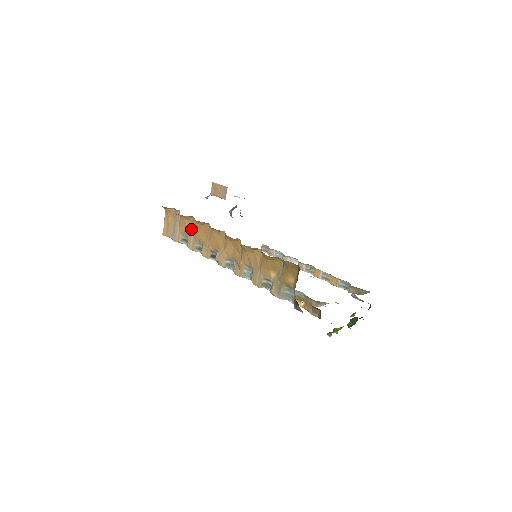
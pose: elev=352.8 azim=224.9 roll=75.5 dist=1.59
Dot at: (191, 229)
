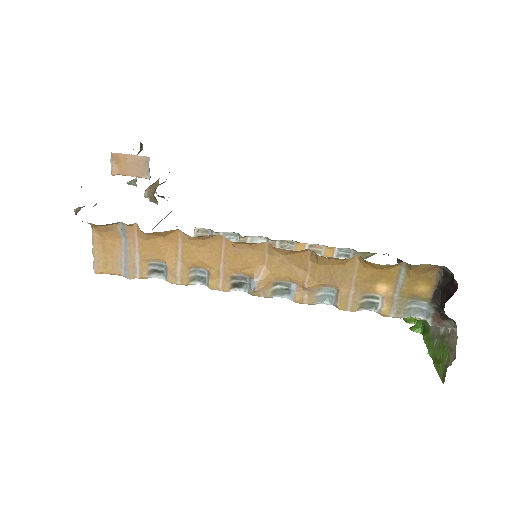
Dot at: (173, 251)
